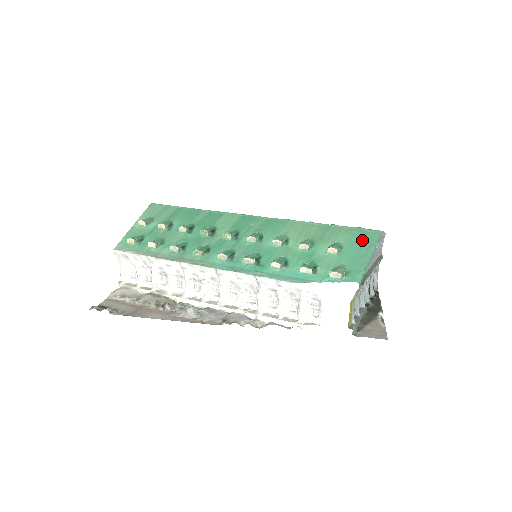
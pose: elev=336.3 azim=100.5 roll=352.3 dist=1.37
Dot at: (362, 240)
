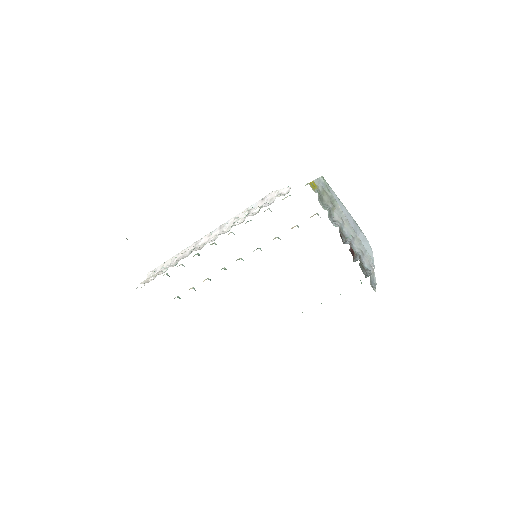
Dot at: occluded
